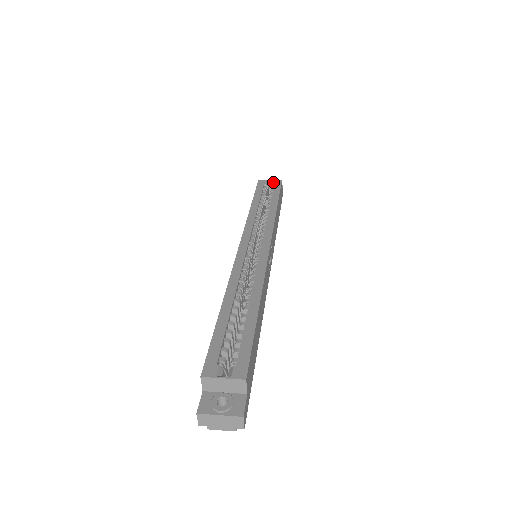
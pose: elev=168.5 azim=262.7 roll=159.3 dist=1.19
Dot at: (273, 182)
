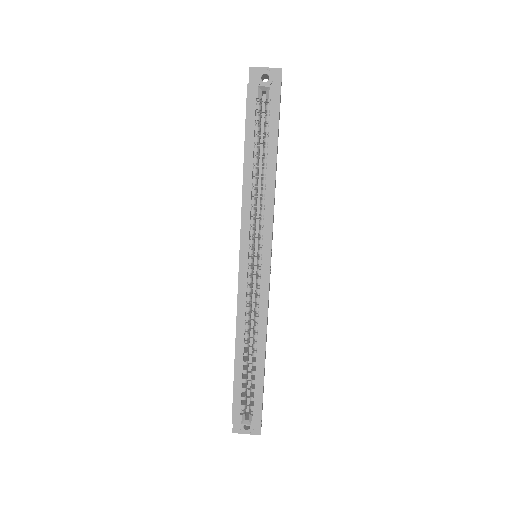
Dot at: (268, 92)
